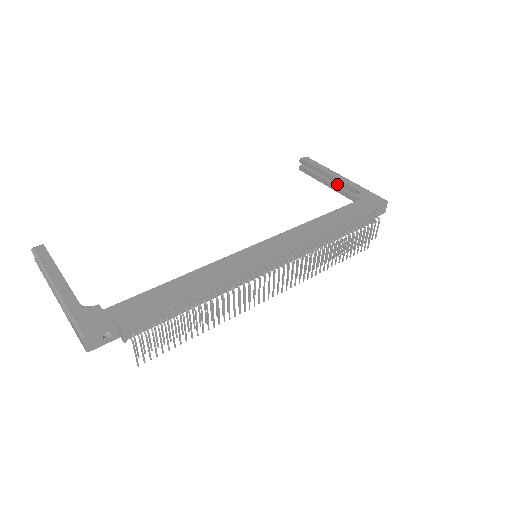
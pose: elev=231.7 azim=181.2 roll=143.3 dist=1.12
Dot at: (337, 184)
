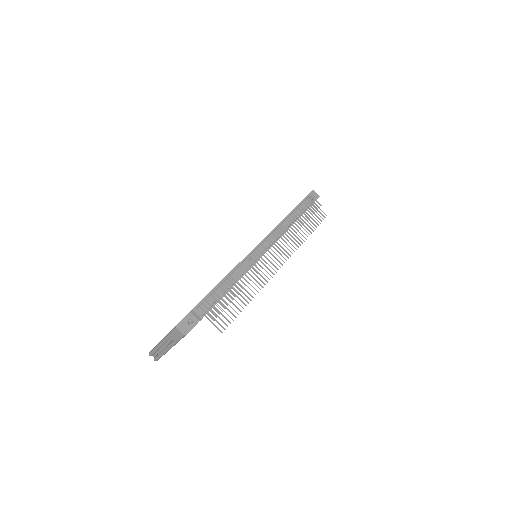
Dot at: occluded
